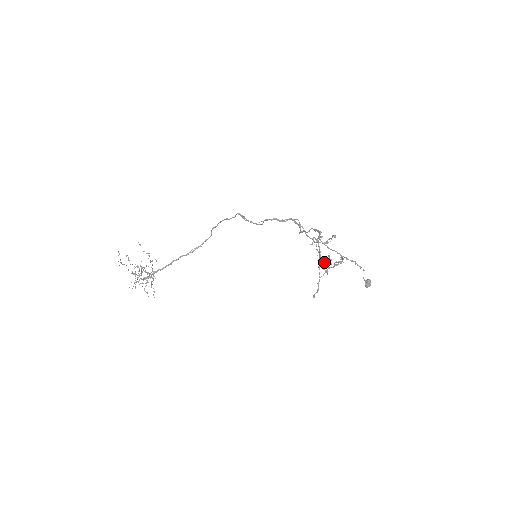
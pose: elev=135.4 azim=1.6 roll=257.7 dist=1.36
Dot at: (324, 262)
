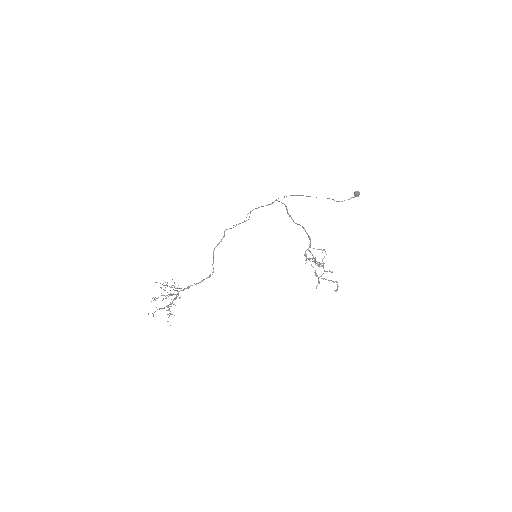
Dot at: (321, 278)
